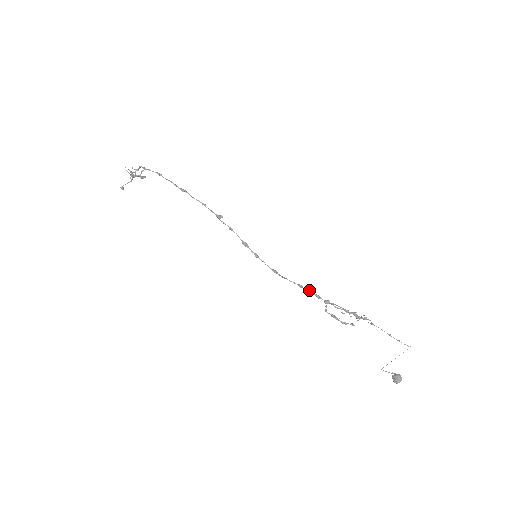
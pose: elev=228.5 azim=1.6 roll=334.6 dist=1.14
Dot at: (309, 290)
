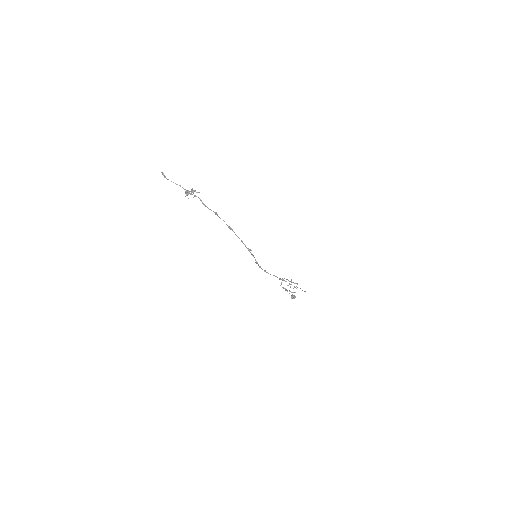
Dot at: occluded
